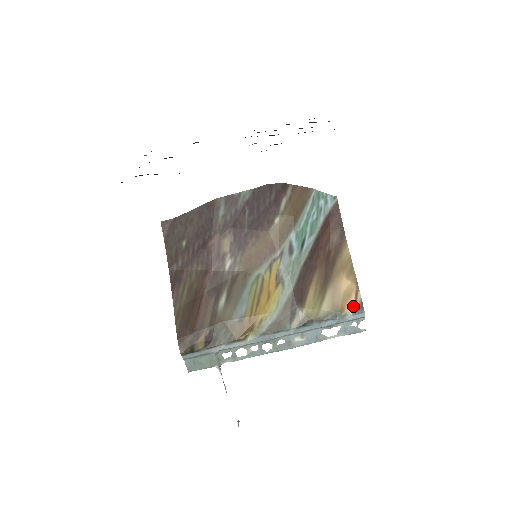
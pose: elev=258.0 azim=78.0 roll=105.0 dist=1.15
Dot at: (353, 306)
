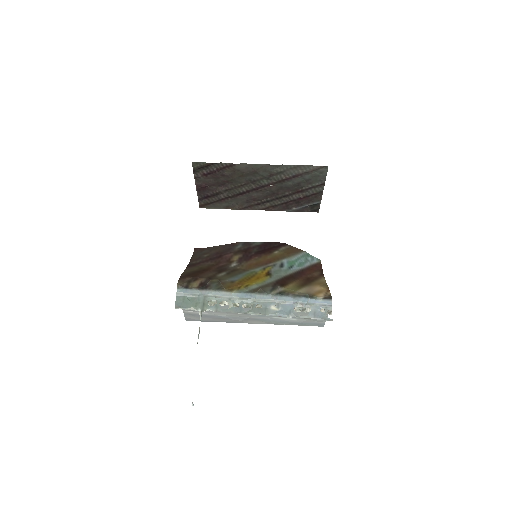
Dot at: (323, 295)
